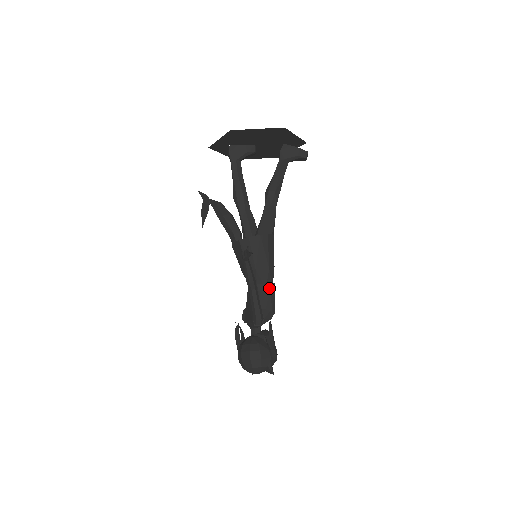
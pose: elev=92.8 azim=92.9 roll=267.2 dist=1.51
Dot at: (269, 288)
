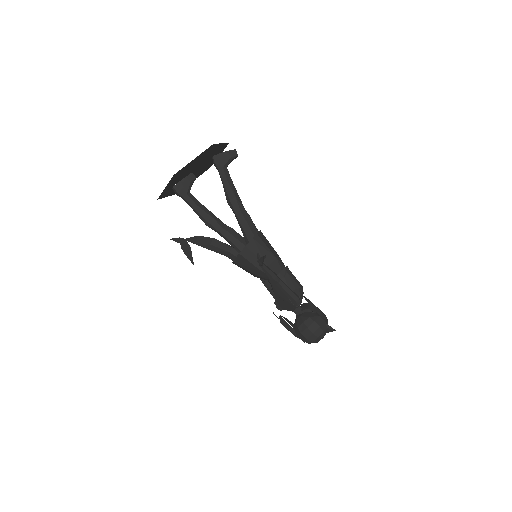
Dot at: (286, 272)
